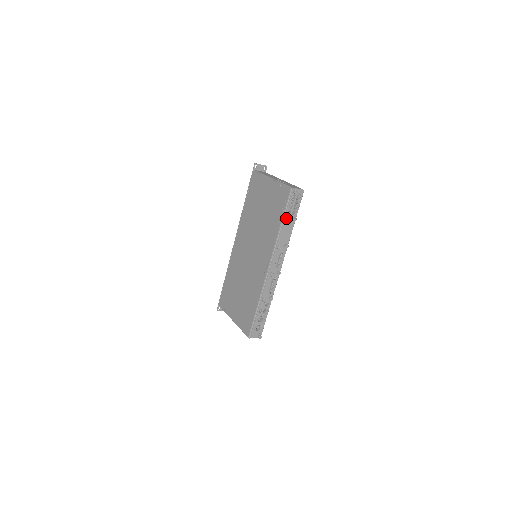
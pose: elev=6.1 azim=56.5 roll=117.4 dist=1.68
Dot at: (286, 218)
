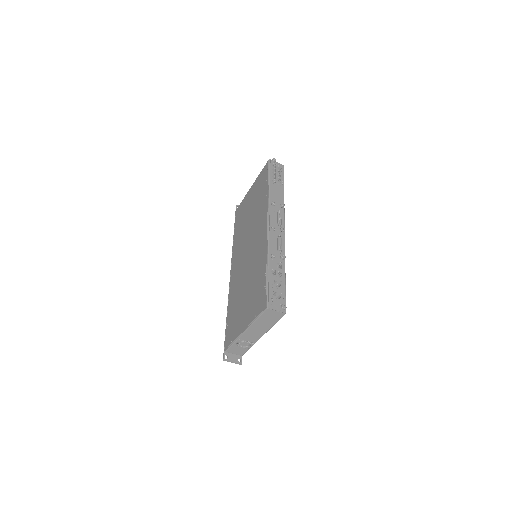
Dot at: (272, 180)
